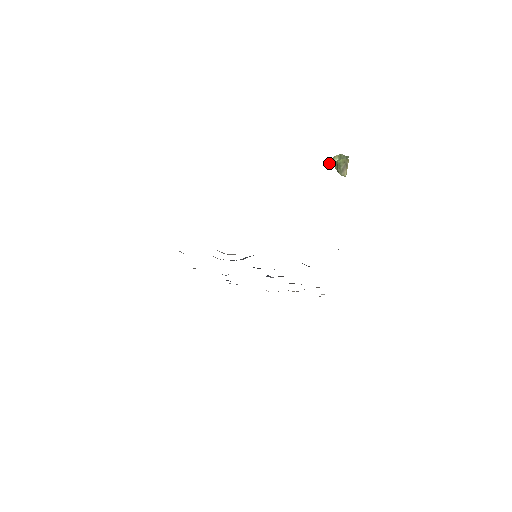
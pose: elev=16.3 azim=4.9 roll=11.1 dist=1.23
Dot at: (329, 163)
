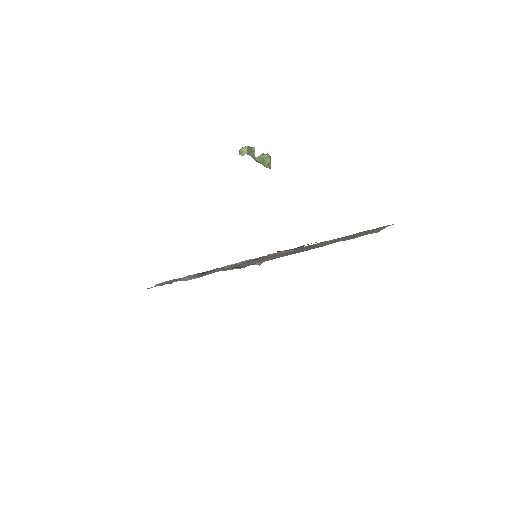
Dot at: occluded
